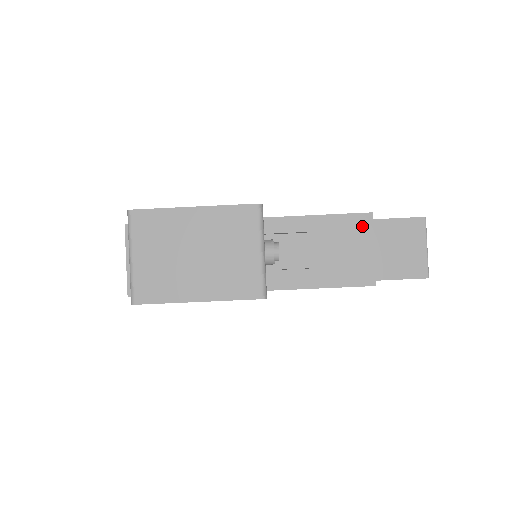
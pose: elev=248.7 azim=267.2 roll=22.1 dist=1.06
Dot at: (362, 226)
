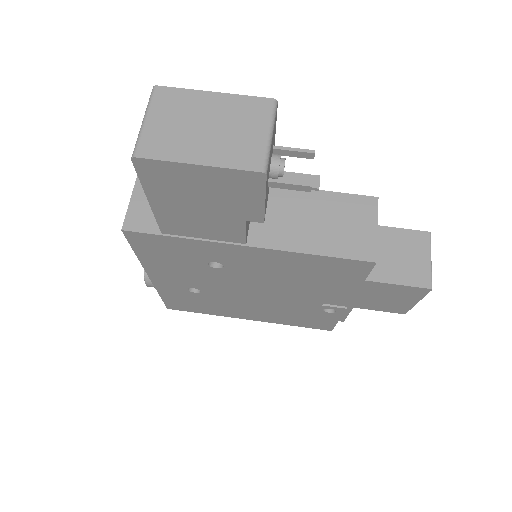
Dot at: (367, 207)
